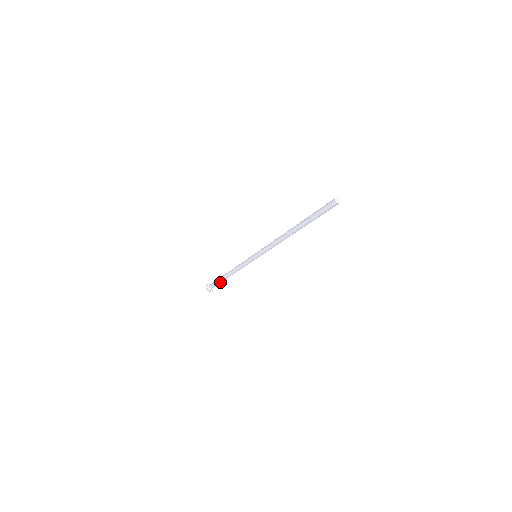
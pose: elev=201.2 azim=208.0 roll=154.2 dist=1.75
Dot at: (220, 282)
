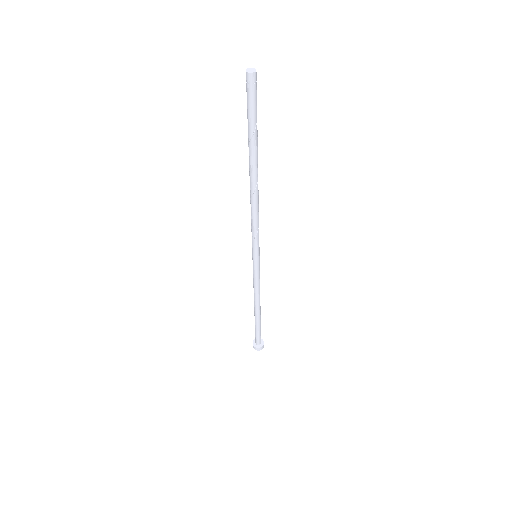
Dot at: (260, 327)
